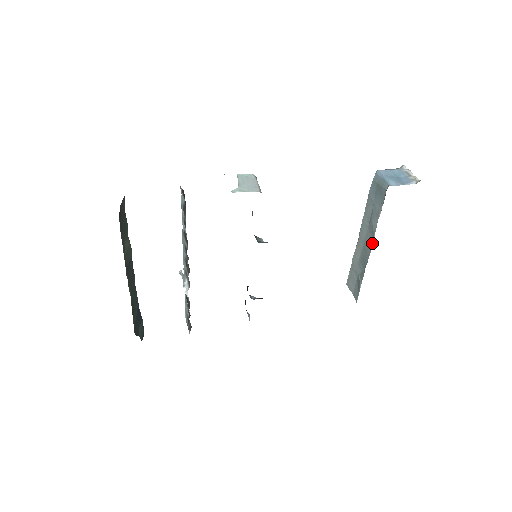
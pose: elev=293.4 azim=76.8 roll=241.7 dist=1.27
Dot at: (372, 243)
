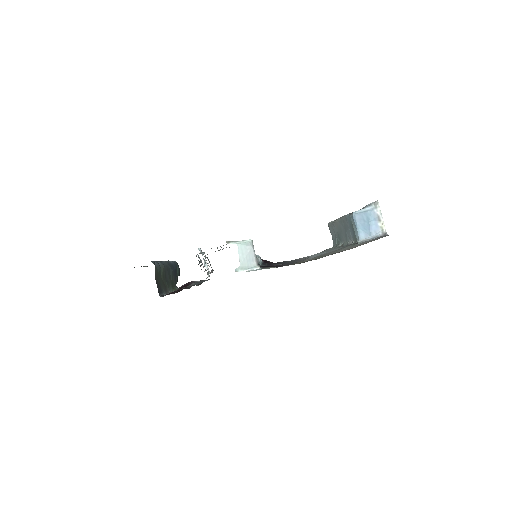
Dot at: (345, 242)
